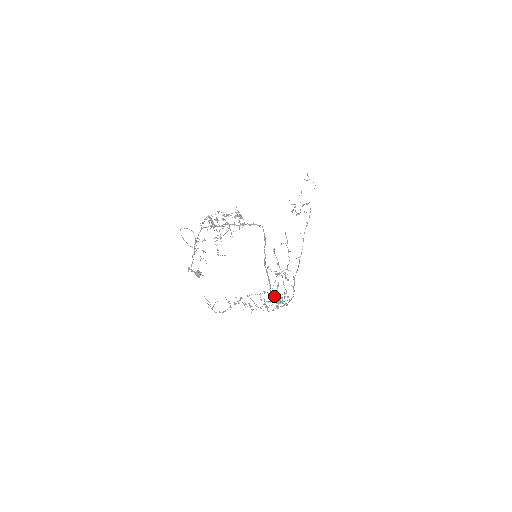
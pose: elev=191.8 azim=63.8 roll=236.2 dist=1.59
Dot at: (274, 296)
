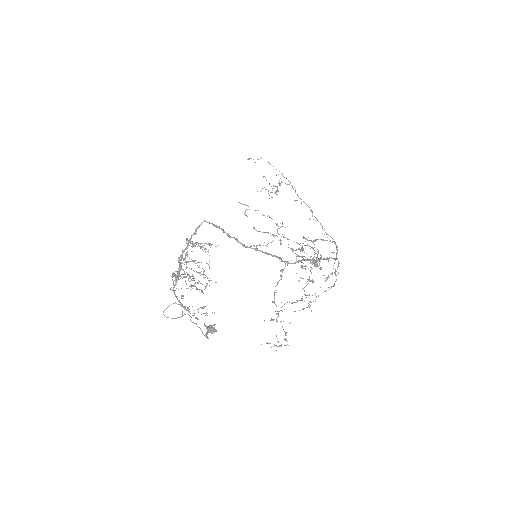
Dot at: (297, 262)
